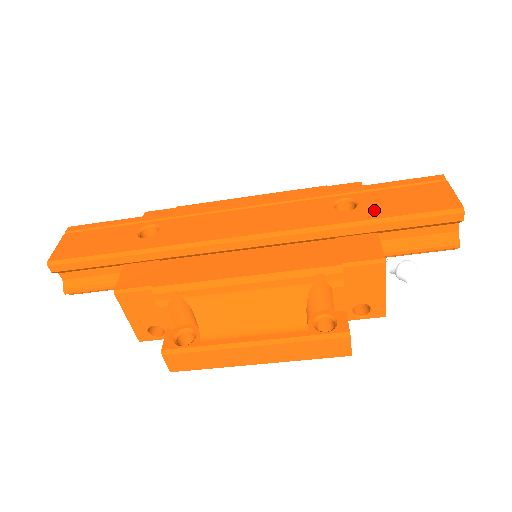
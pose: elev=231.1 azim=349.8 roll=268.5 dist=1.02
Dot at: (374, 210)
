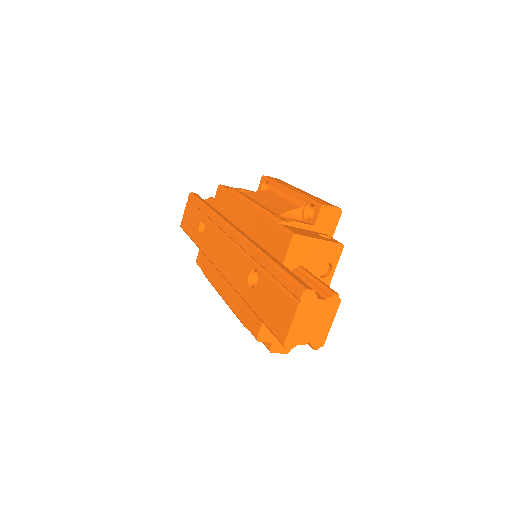
Dot at: (257, 300)
